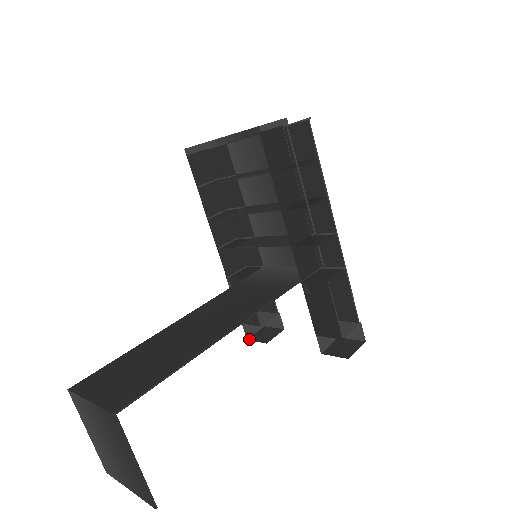
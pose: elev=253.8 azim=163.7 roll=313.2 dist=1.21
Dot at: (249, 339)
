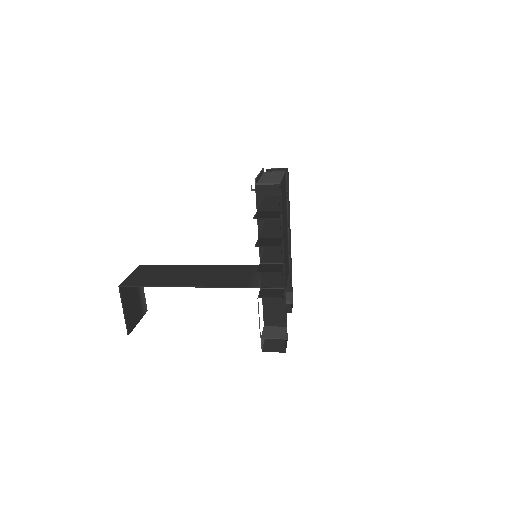
Dot at: occluded
